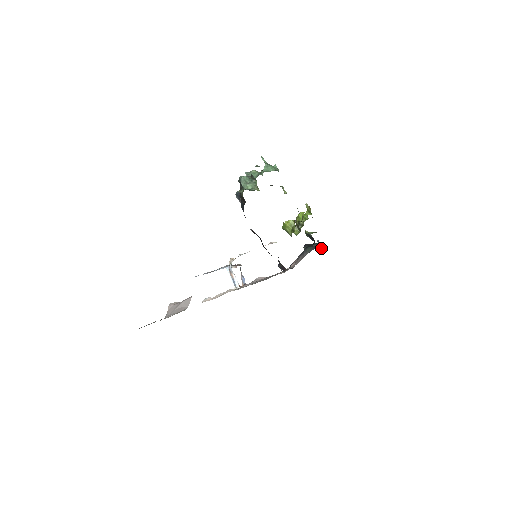
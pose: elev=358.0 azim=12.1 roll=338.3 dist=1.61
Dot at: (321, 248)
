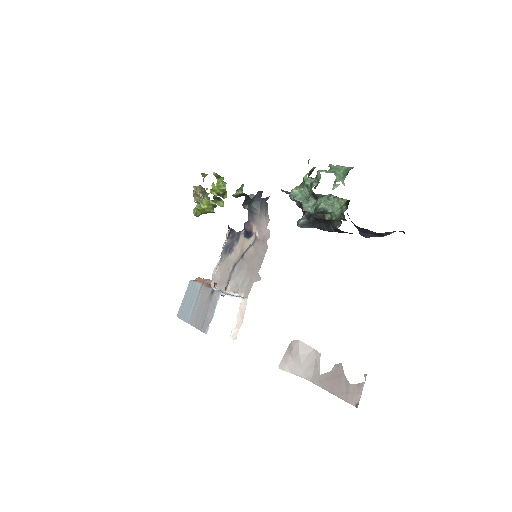
Dot at: occluded
